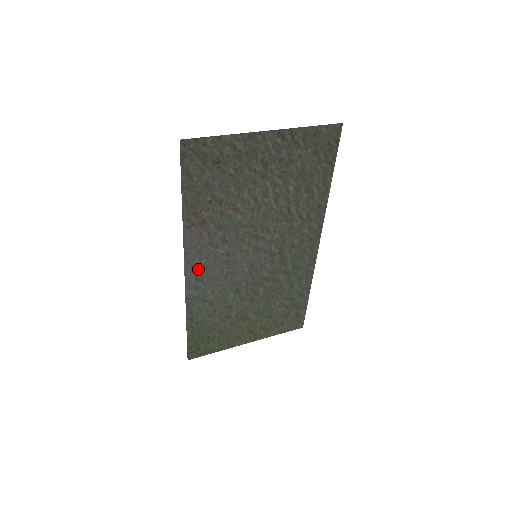
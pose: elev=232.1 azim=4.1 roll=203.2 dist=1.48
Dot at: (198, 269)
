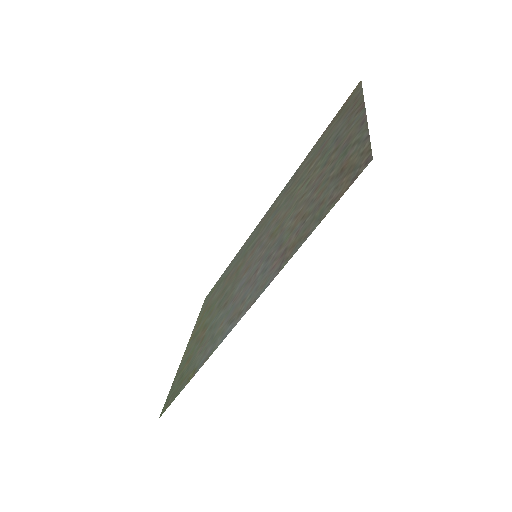
Dot at: (240, 310)
